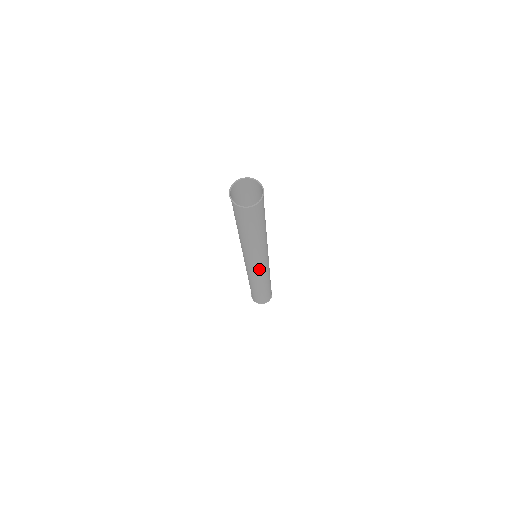
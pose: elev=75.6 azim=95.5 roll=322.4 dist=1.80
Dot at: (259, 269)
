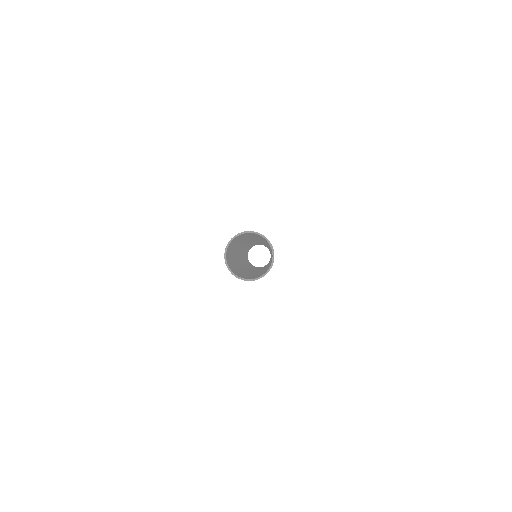
Dot at: (262, 269)
